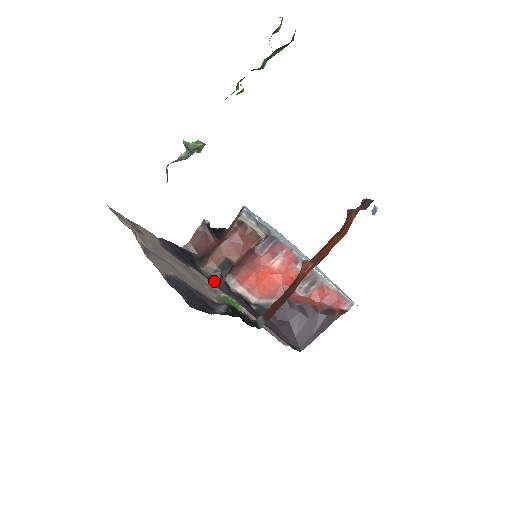
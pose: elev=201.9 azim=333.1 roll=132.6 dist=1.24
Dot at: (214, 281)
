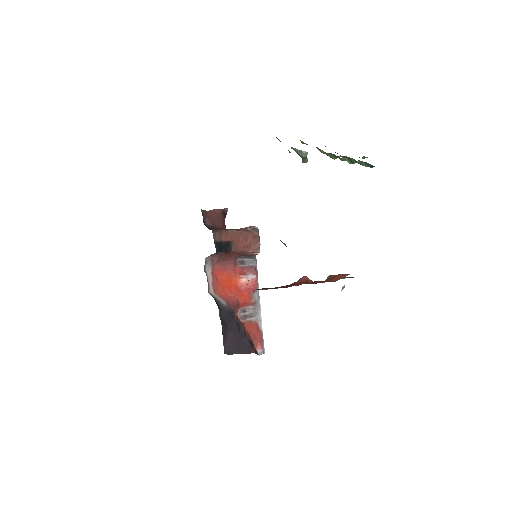
Dot at: (216, 247)
